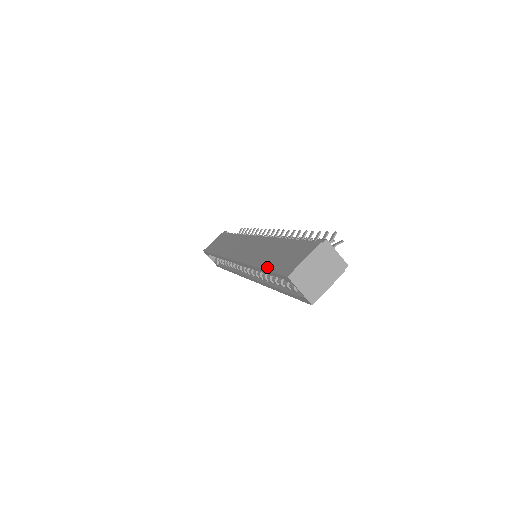
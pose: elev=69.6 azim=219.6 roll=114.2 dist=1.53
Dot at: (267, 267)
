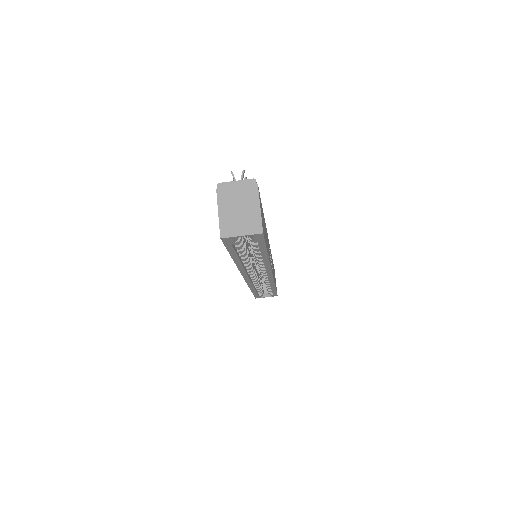
Dot at: occluded
